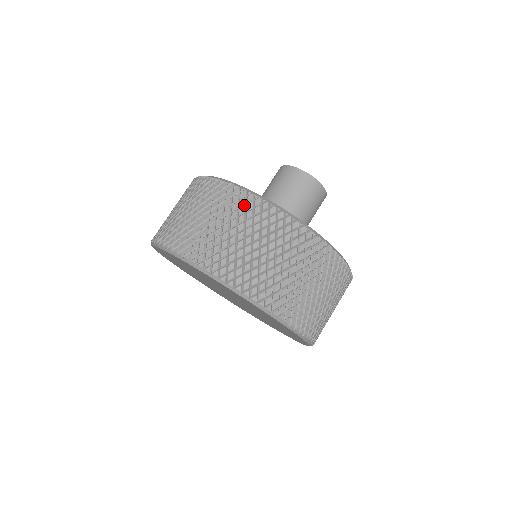
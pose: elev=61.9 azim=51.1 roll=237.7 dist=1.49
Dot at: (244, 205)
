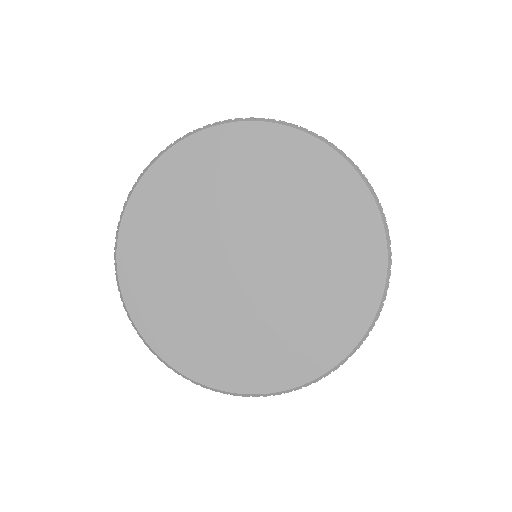
Dot at: occluded
